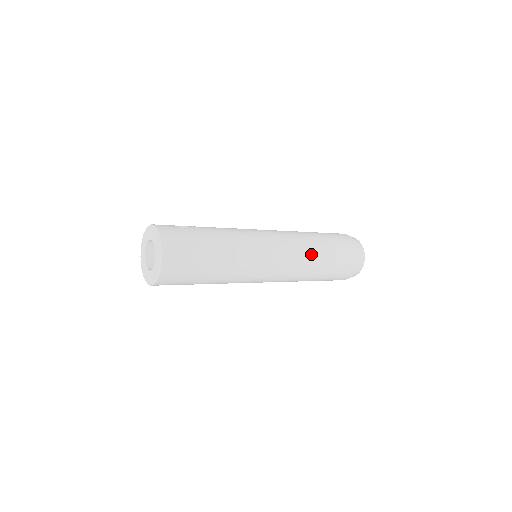
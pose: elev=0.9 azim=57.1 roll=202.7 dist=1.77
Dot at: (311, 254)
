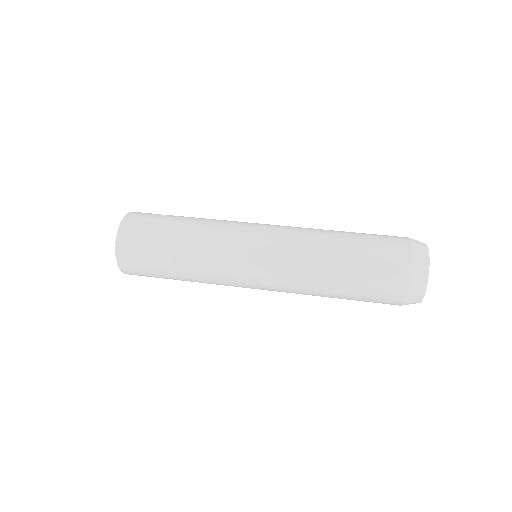
Dot at: (317, 255)
